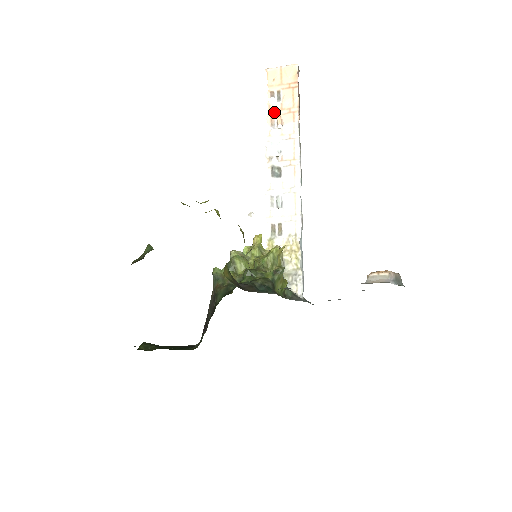
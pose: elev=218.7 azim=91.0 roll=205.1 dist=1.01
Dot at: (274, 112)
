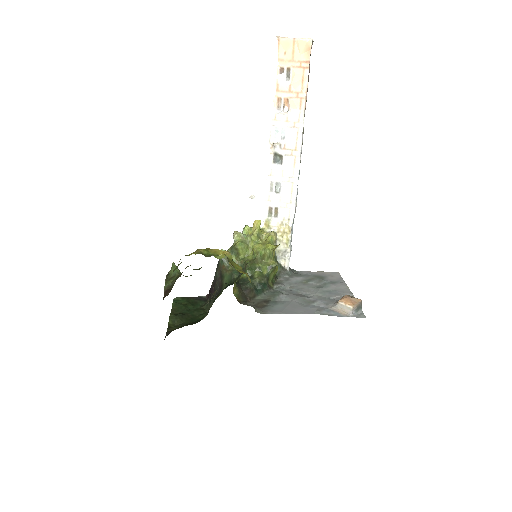
Dot at: (282, 93)
